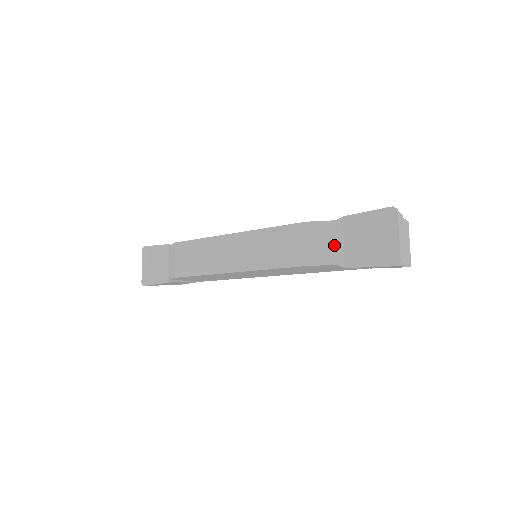
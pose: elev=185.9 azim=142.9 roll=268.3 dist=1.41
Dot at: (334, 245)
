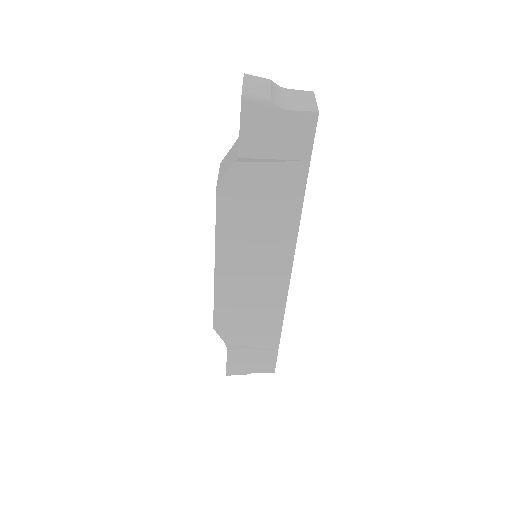
Dot at: (234, 154)
